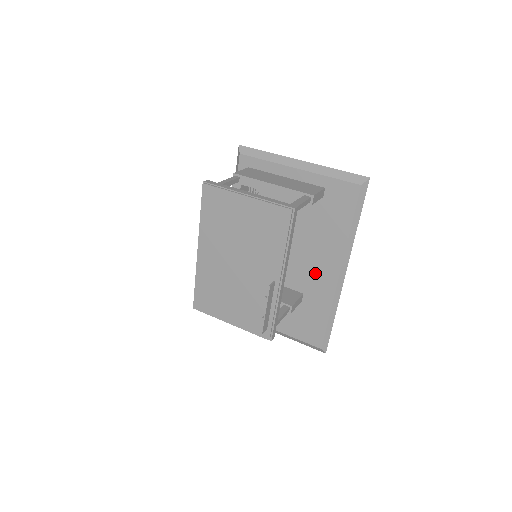
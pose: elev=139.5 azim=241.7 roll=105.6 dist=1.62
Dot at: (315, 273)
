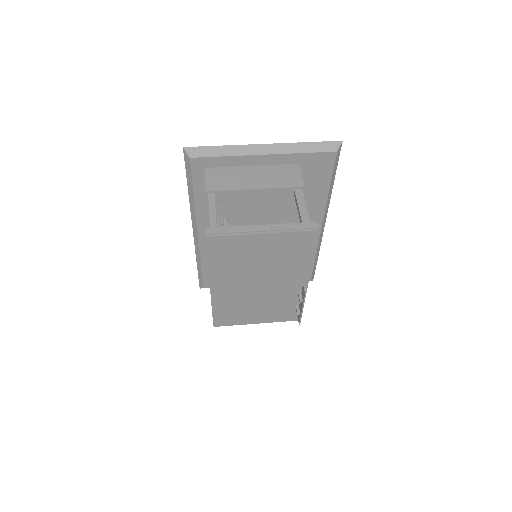
Dot at: occluded
